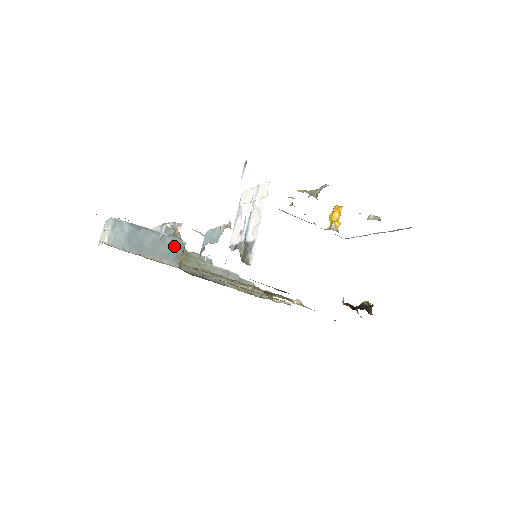
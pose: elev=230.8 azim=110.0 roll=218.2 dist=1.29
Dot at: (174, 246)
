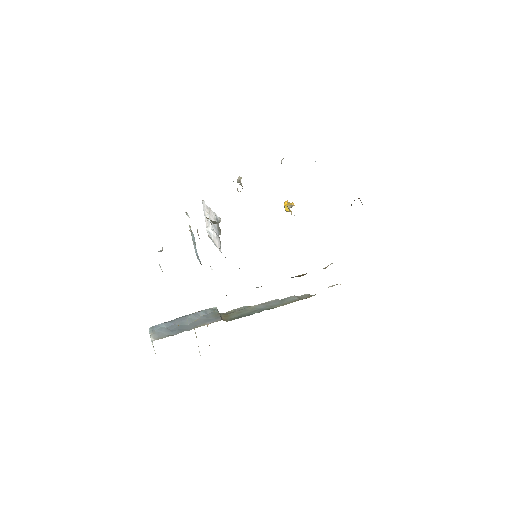
Dot at: (208, 314)
